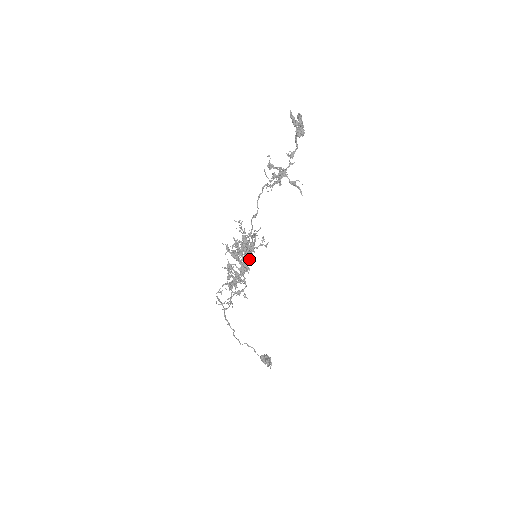
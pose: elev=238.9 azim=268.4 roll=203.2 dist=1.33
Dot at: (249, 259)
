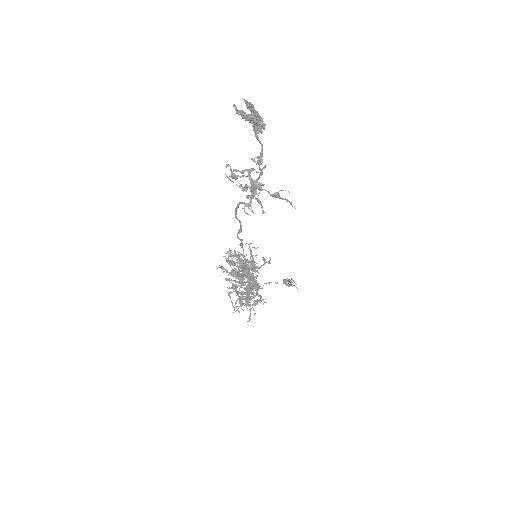
Dot at: occluded
